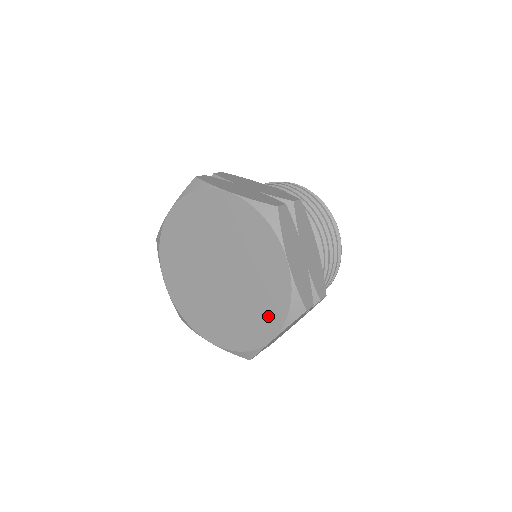
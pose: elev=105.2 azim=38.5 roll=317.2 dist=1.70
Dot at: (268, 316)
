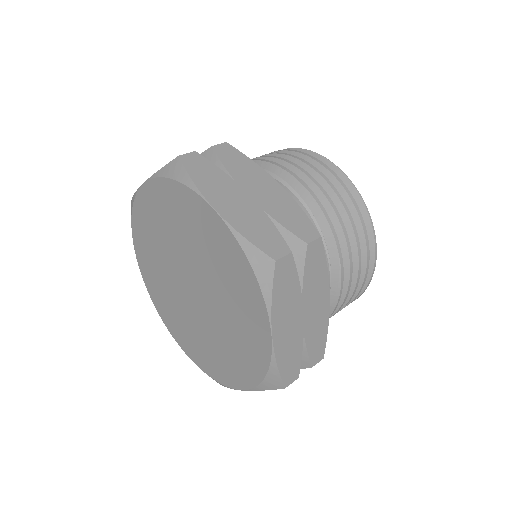
Dot at: (248, 303)
